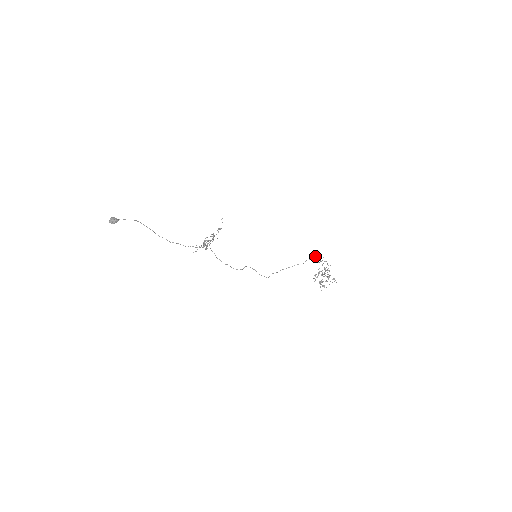
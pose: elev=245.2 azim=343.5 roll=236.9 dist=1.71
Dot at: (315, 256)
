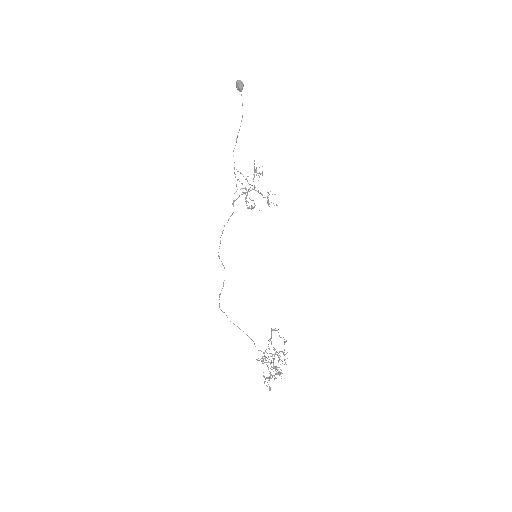
Dot at: occluded
